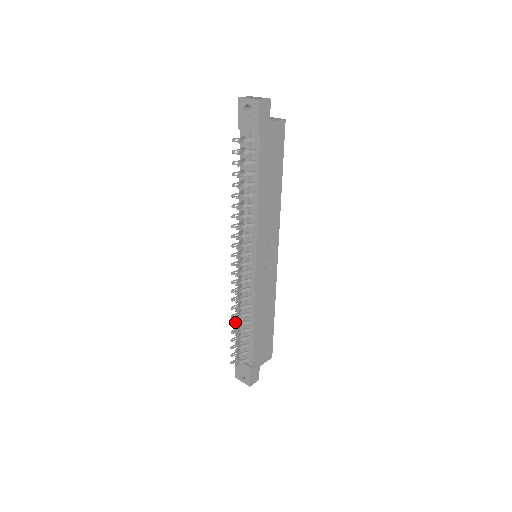
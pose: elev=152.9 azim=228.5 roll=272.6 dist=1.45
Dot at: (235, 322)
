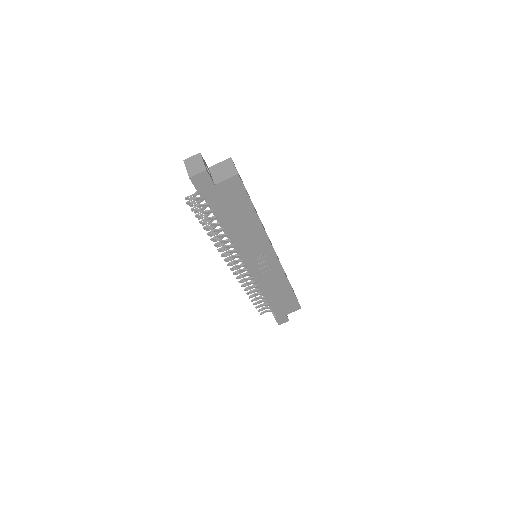
Dot at: occluded
